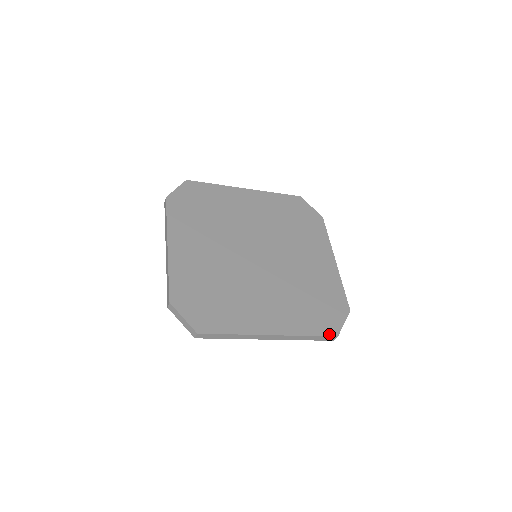
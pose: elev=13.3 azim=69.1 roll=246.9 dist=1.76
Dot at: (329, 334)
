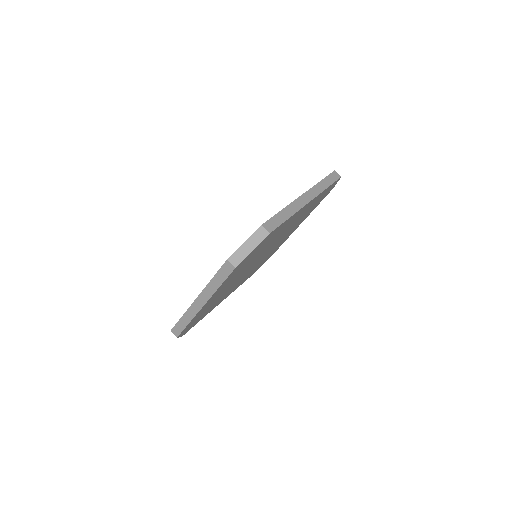
Dot at: occluded
